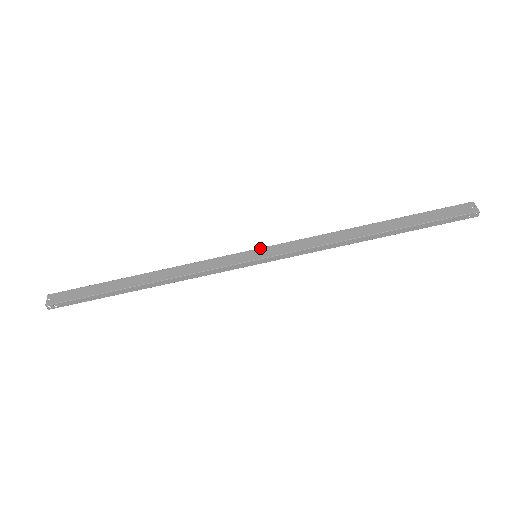
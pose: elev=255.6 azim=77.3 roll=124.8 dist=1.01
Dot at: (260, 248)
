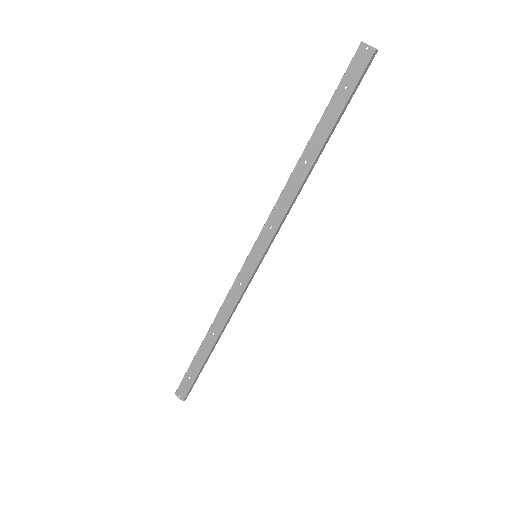
Dot at: (252, 249)
